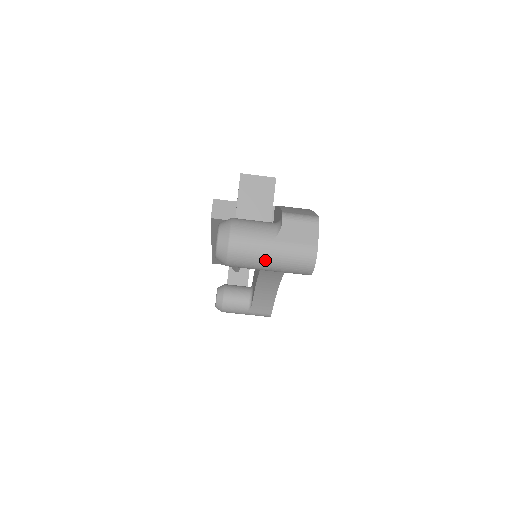
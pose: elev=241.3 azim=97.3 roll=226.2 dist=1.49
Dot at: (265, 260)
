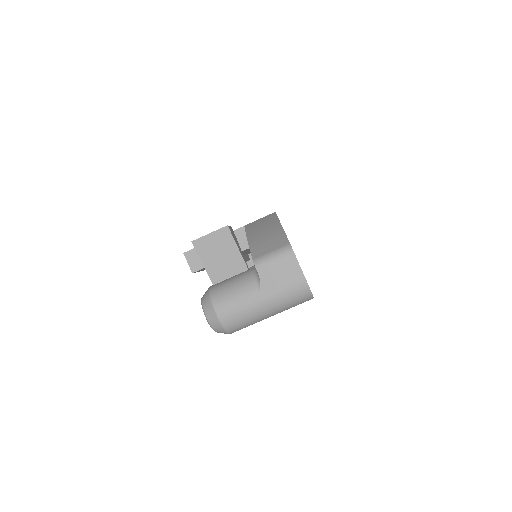
Dot at: (262, 315)
